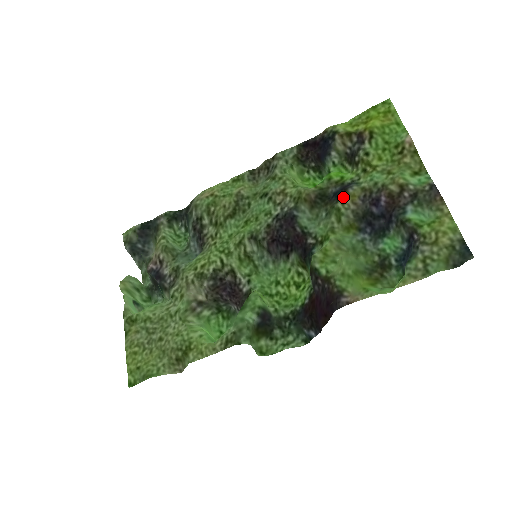
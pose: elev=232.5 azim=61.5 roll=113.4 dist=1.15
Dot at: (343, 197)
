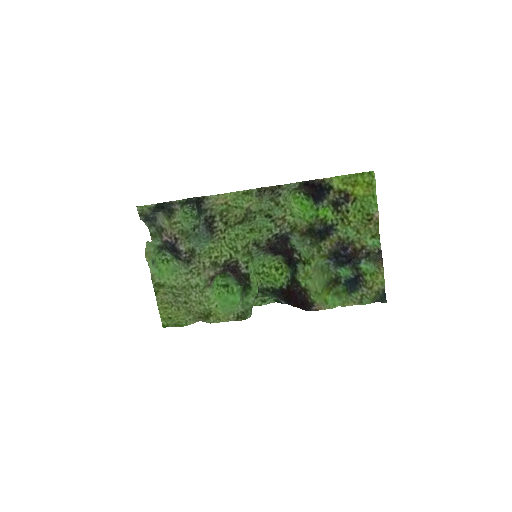
Dot at: (326, 240)
